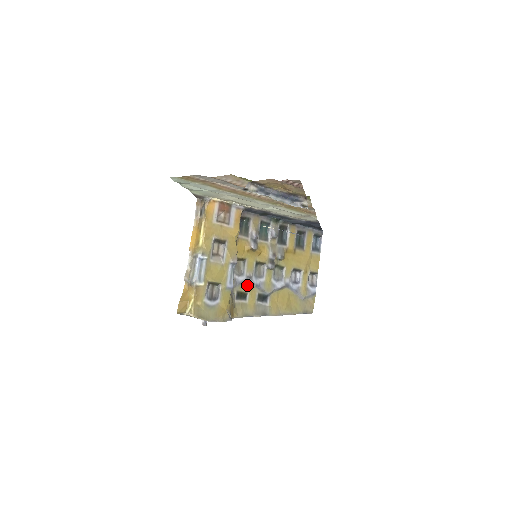
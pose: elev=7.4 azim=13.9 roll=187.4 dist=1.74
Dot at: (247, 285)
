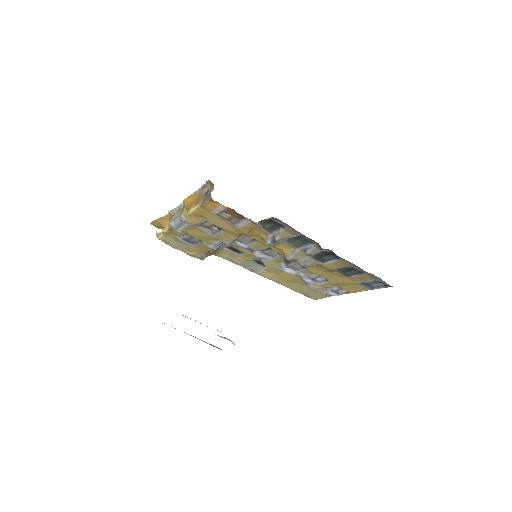
Dot at: (247, 249)
